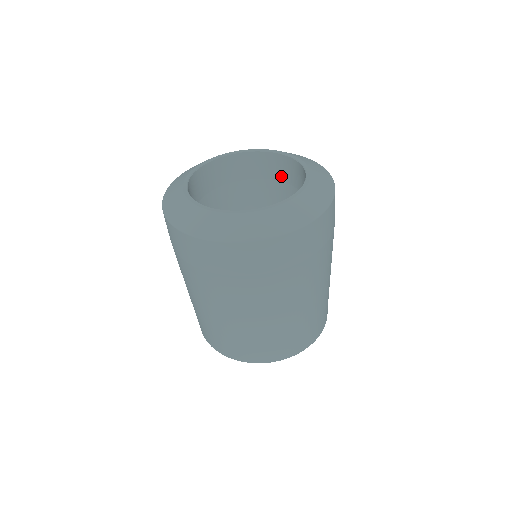
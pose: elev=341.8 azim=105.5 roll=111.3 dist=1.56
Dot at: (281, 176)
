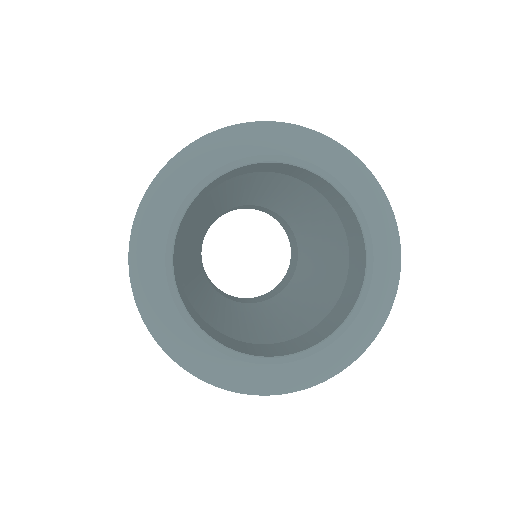
Dot at: (280, 171)
